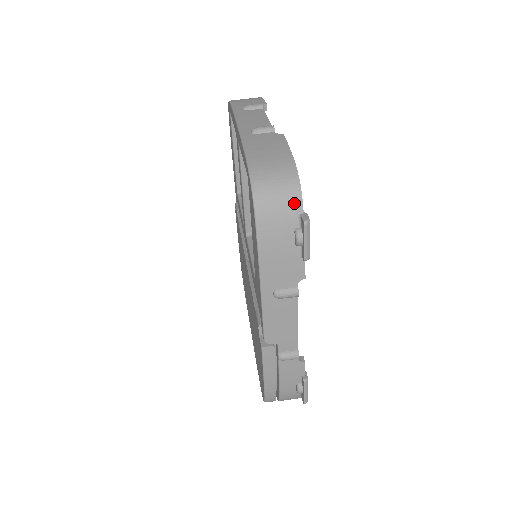
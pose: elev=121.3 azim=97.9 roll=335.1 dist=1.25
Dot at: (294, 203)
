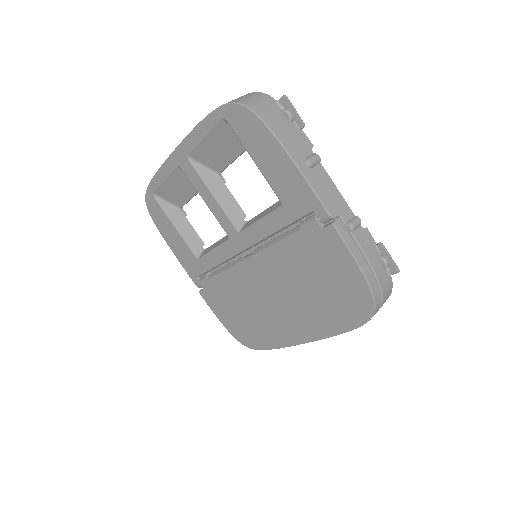
Dot at: (267, 98)
